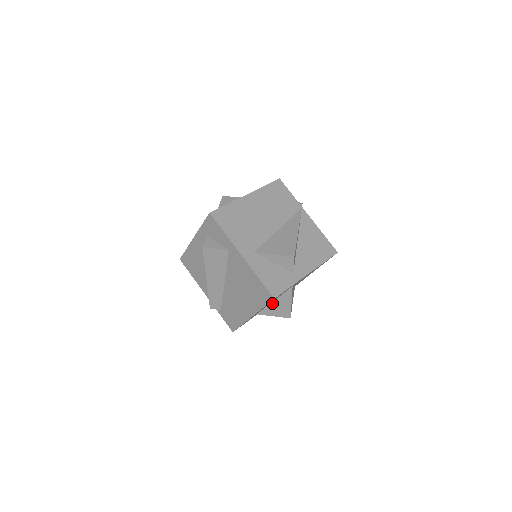
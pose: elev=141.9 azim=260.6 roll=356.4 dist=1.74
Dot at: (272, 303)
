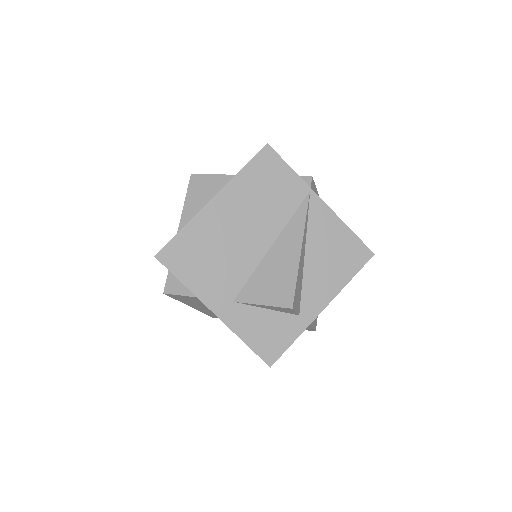
Dot at: occluded
